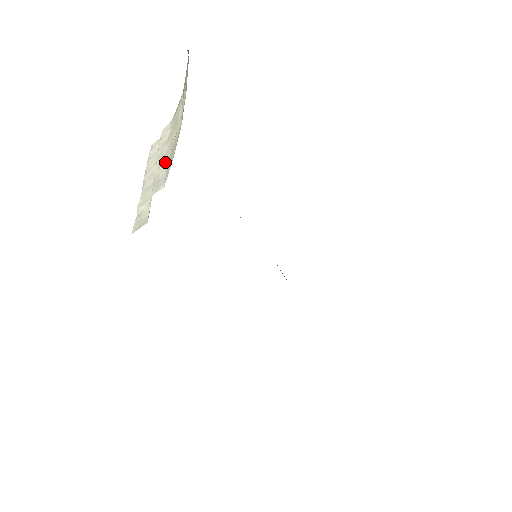
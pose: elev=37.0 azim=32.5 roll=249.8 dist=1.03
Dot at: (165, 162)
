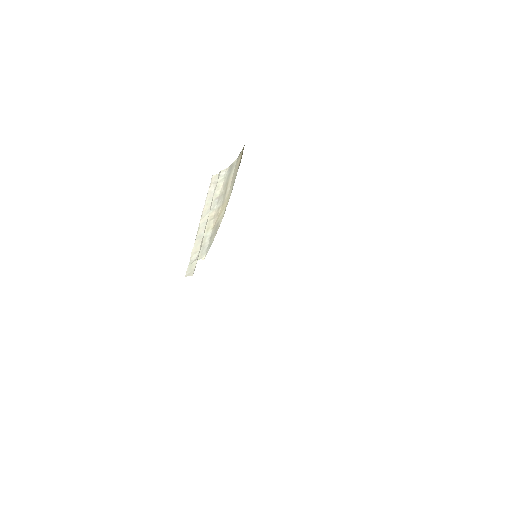
Dot at: (211, 229)
